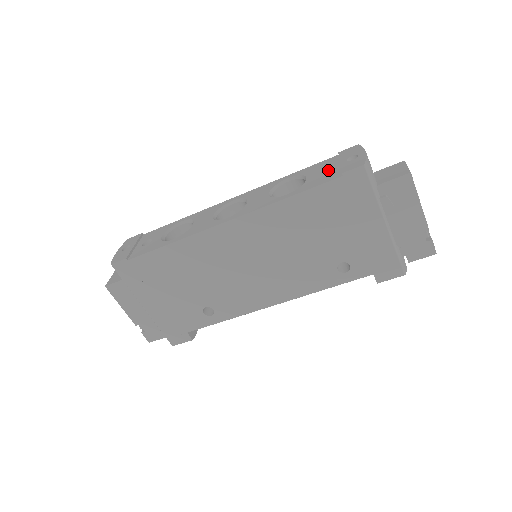
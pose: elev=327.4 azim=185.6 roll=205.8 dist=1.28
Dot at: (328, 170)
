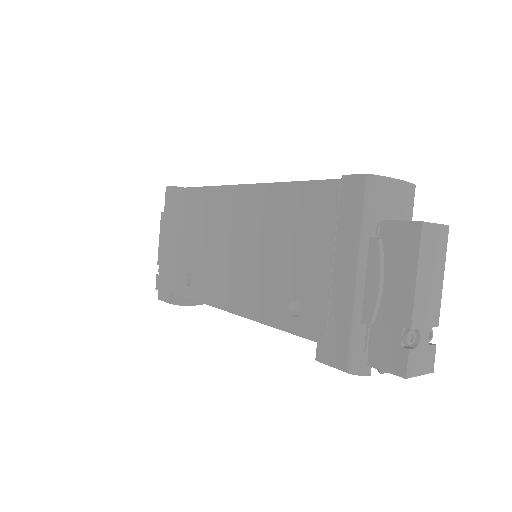
Dot at: occluded
